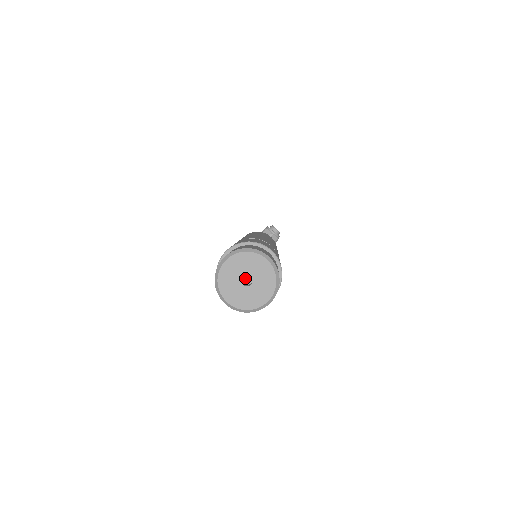
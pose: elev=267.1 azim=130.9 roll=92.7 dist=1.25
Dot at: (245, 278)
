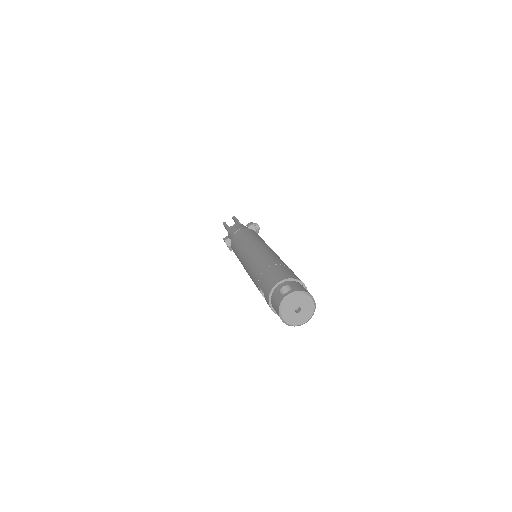
Dot at: occluded
